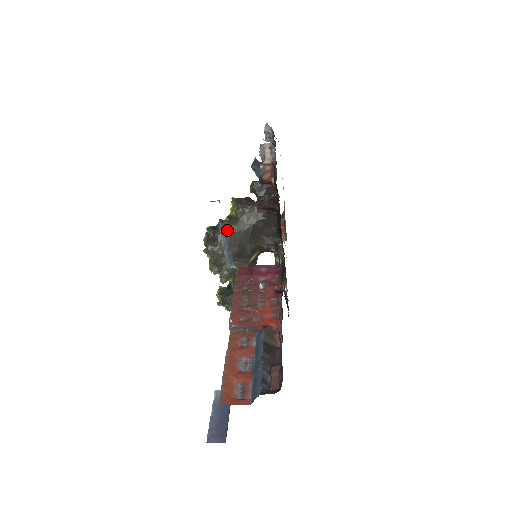
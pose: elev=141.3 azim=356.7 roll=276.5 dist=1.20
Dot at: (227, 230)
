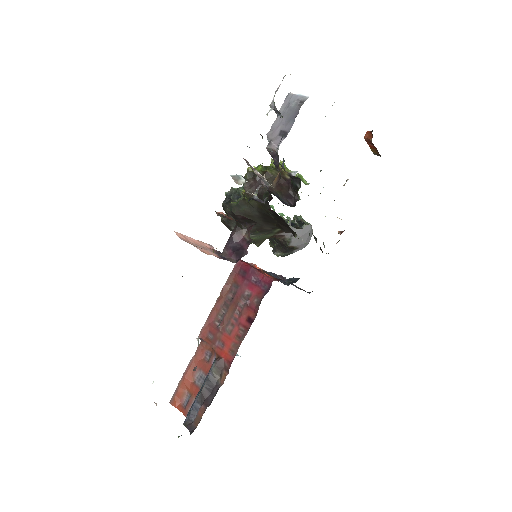
Dot at: (237, 211)
